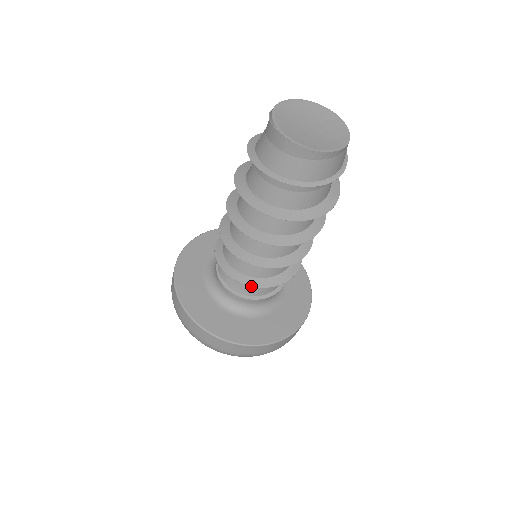
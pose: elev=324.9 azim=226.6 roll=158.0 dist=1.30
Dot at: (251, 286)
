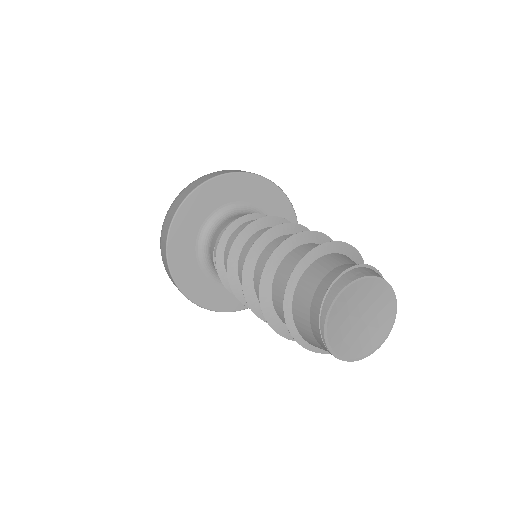
Dot at: occluded
